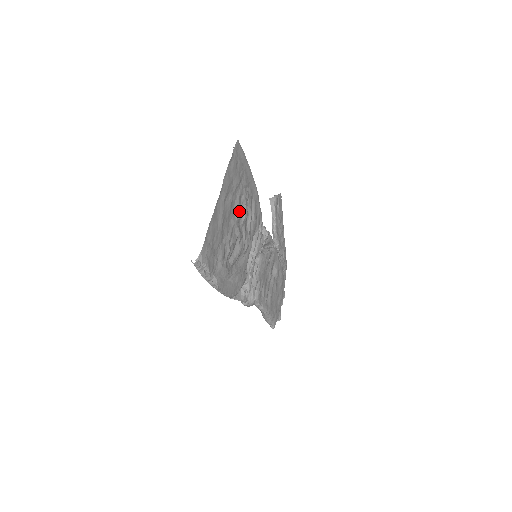
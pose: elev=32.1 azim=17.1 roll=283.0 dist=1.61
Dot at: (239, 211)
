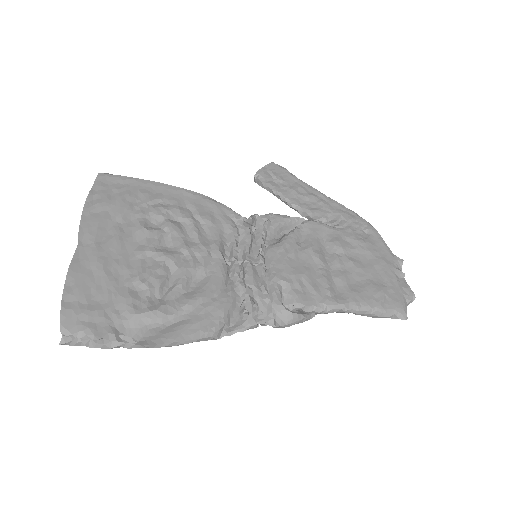
Dot at: (150, 234)
